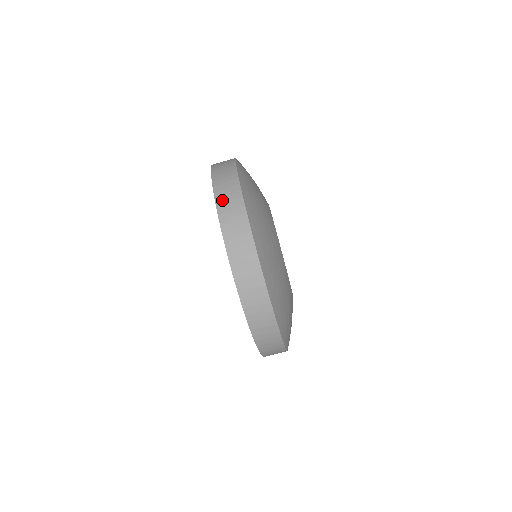
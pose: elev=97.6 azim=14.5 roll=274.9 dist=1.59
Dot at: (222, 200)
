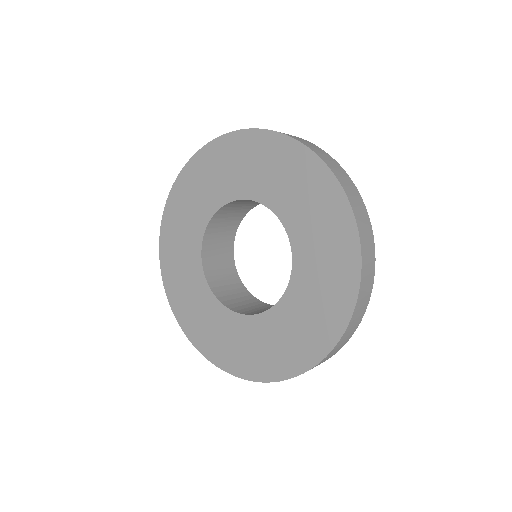
Dot at: (366, 269)
